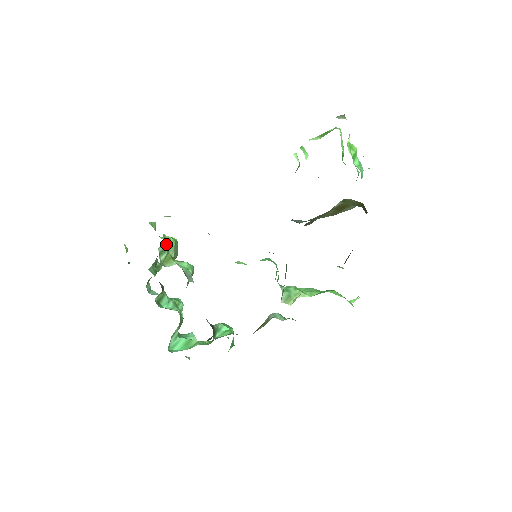
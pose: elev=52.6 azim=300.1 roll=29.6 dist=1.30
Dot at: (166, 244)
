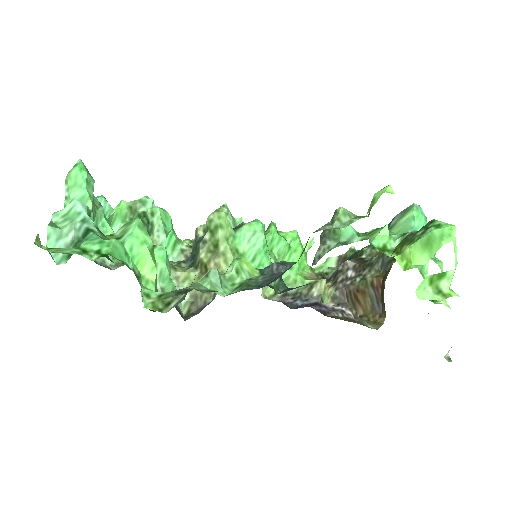
Dot at: occluded
